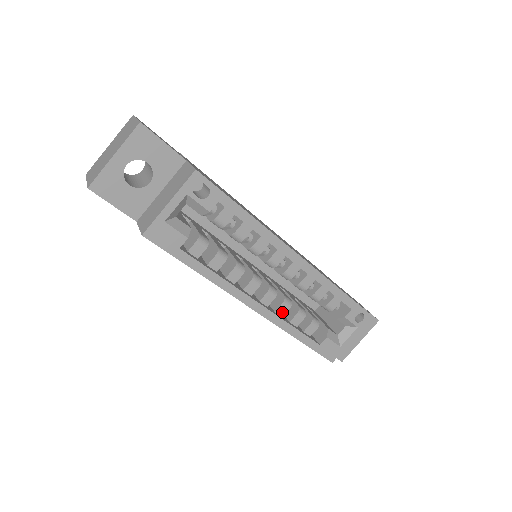
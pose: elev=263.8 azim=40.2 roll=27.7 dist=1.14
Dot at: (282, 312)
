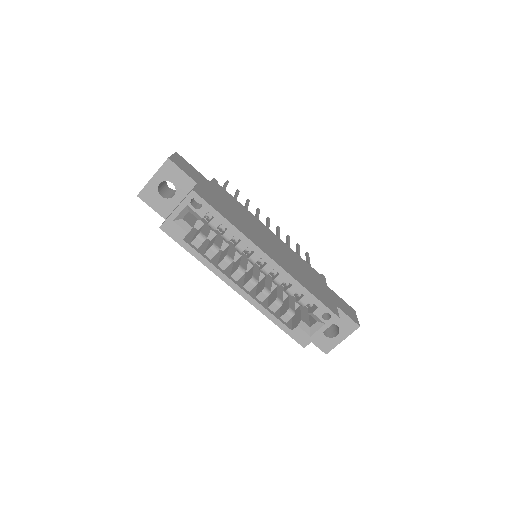
Dot at: (261, 298)
